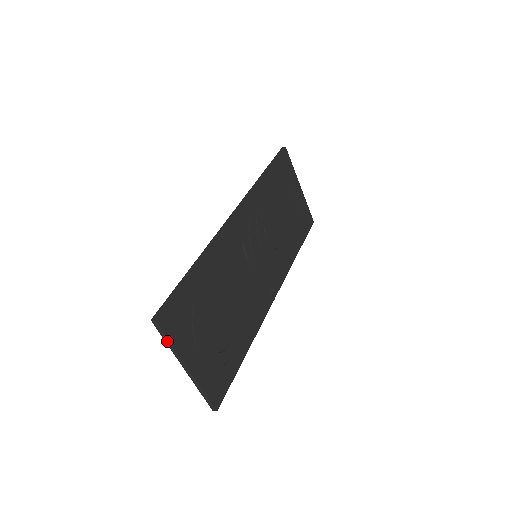
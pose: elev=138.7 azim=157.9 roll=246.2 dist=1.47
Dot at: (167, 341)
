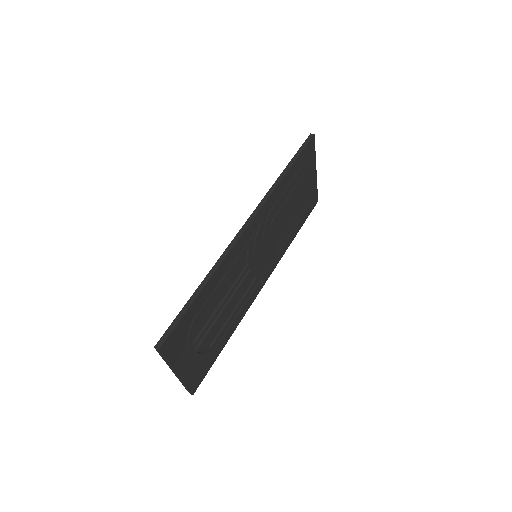
Dot at: (164, 359)
